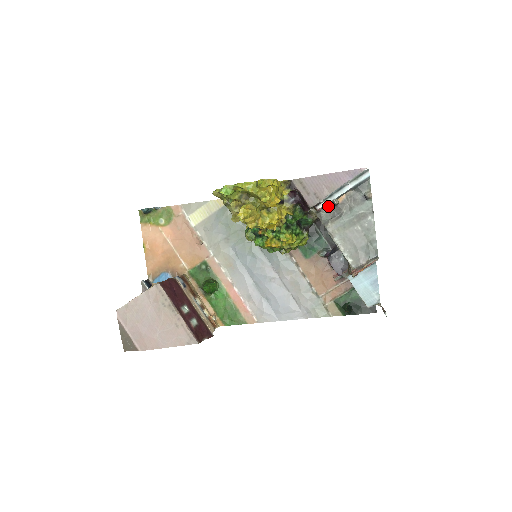
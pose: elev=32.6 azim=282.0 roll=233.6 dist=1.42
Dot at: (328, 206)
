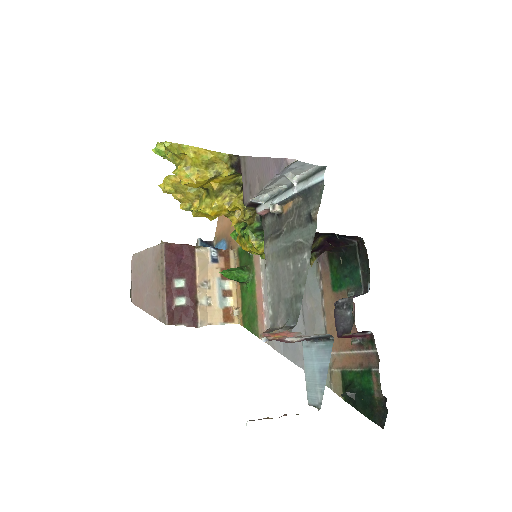
Dot at: (273, 213)
